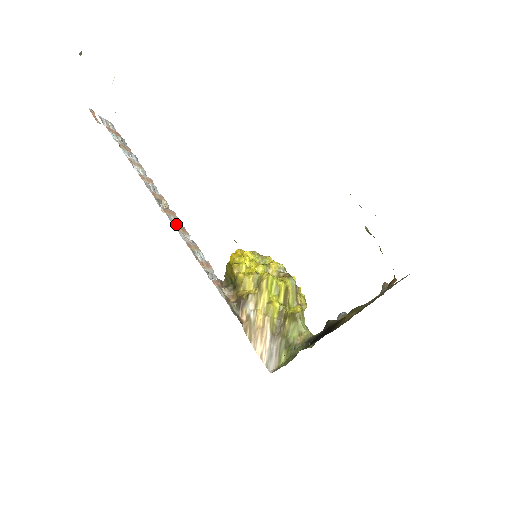
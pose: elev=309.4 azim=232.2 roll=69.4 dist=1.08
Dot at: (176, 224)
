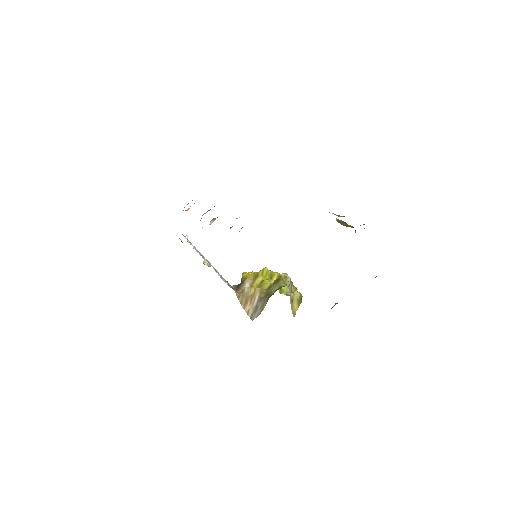
Dot at: occluded
